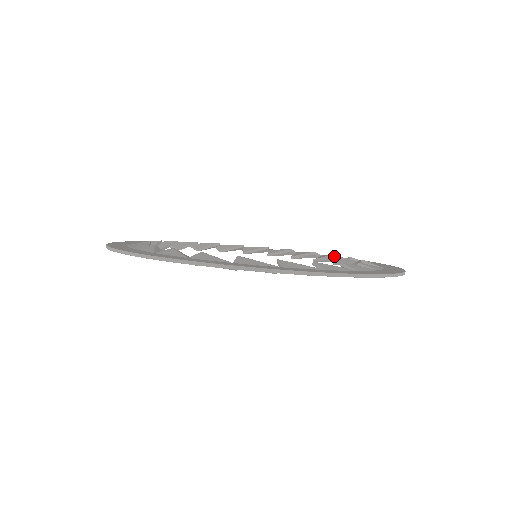
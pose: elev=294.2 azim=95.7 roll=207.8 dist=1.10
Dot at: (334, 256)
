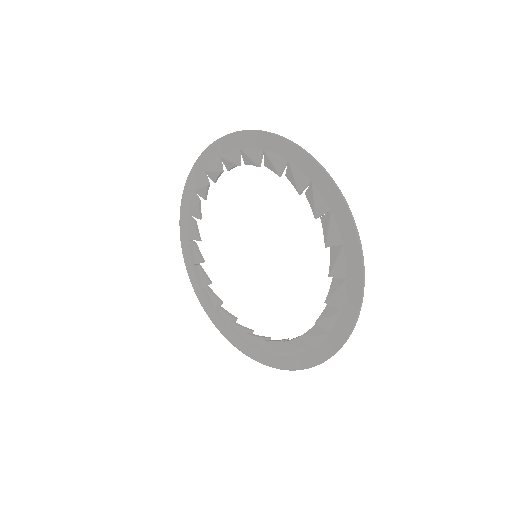
Dot at: occluded
